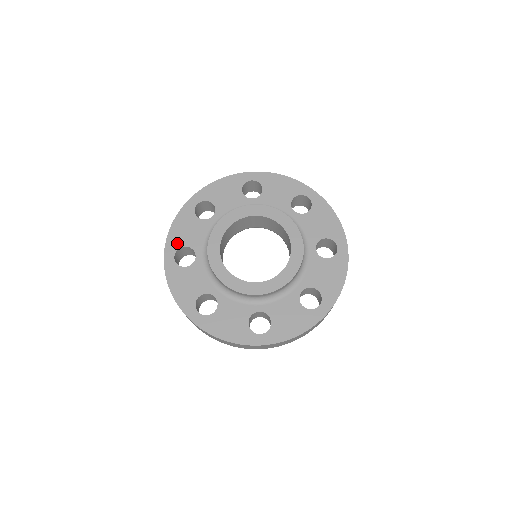
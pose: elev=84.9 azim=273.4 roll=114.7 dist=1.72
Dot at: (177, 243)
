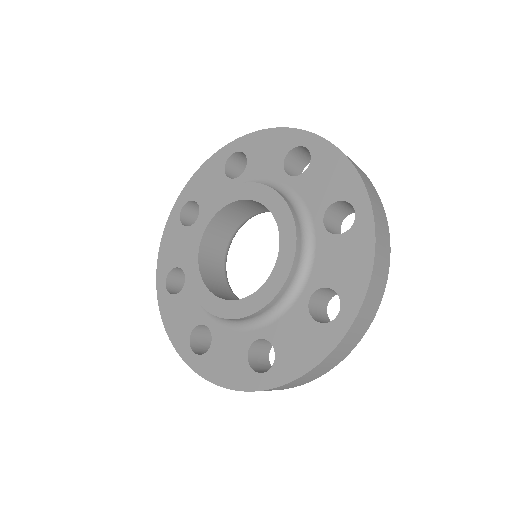
Dot at: (183, 337)
